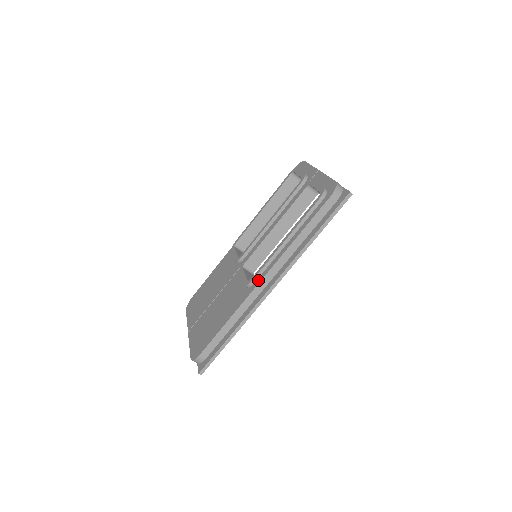
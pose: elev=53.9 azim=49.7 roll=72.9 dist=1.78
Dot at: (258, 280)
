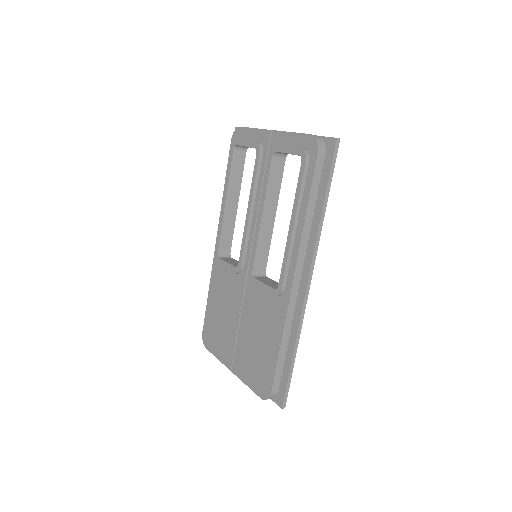
Dot at: (288, 283)
